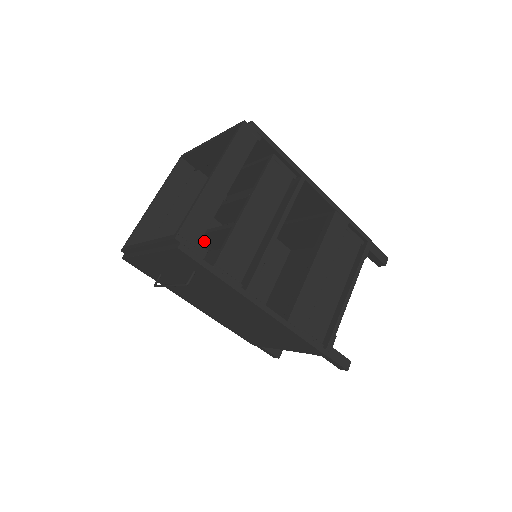
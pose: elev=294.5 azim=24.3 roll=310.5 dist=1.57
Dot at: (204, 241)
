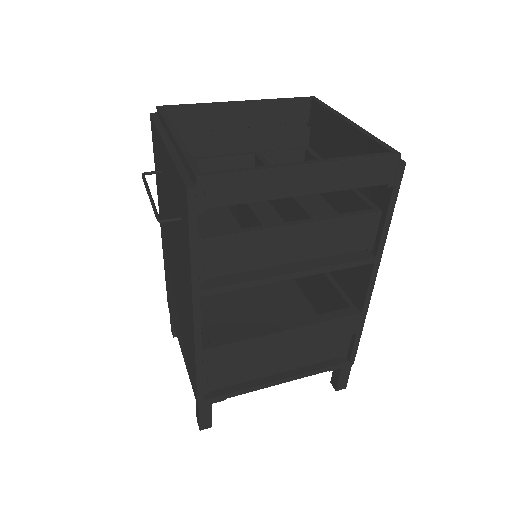
Dot at: occluded
